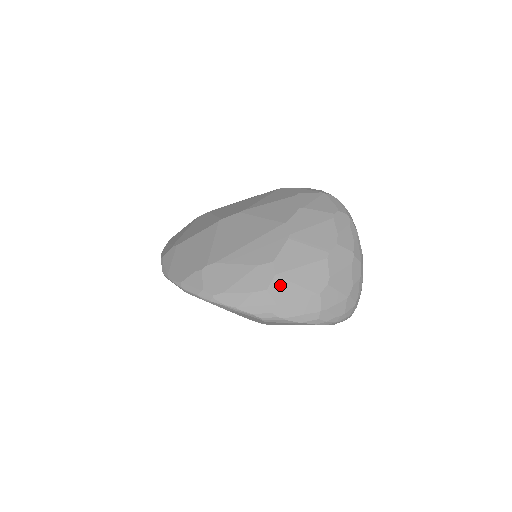
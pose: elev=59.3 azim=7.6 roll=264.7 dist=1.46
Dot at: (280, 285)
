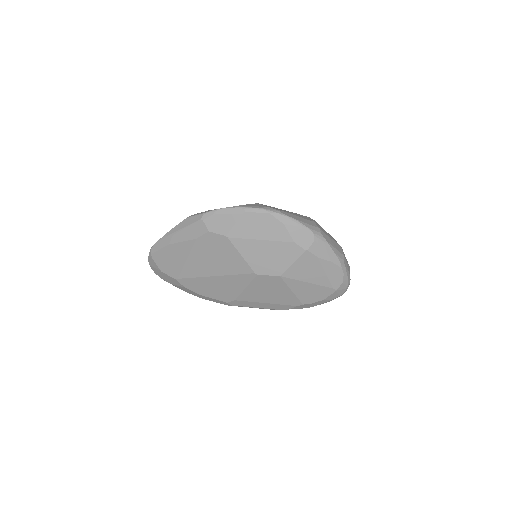
Dot at: (320, 226)
